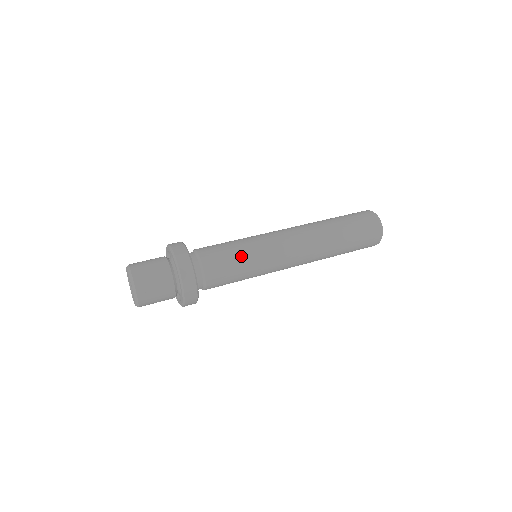
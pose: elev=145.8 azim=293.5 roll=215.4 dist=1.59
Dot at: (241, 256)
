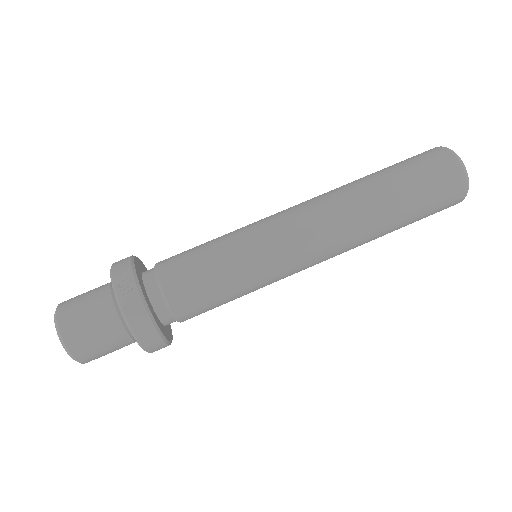
Dot at: (236, 294)
